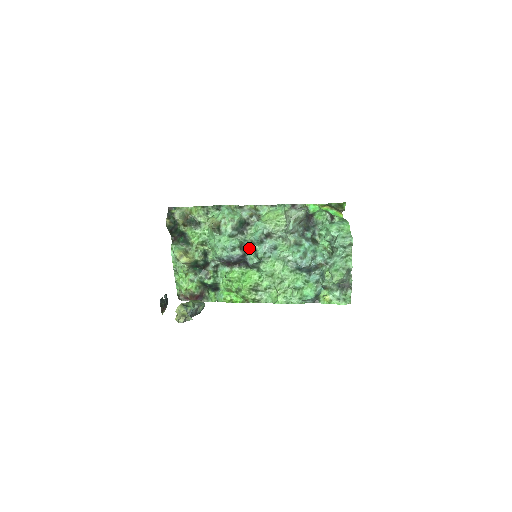
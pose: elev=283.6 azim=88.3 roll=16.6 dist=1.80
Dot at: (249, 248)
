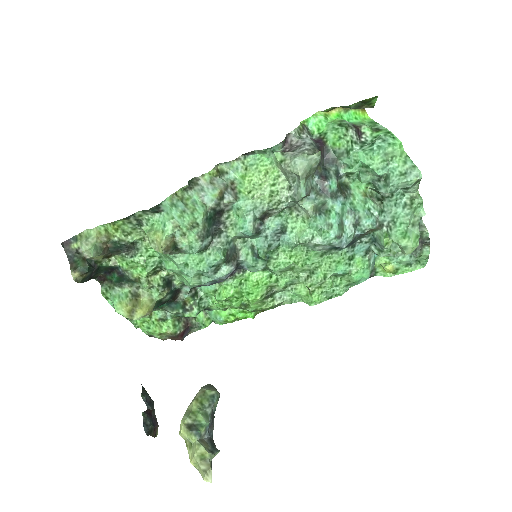
Dot at: (240, 250)
